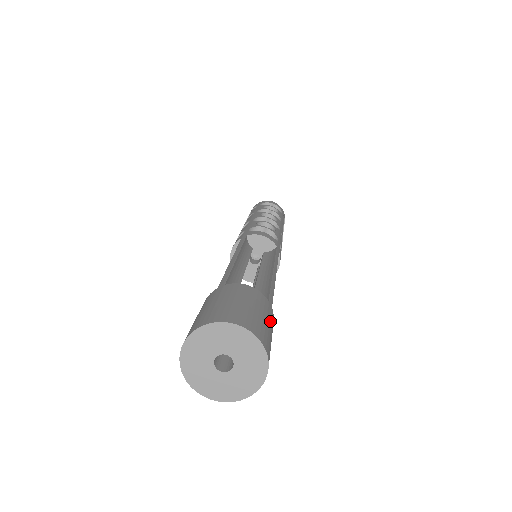
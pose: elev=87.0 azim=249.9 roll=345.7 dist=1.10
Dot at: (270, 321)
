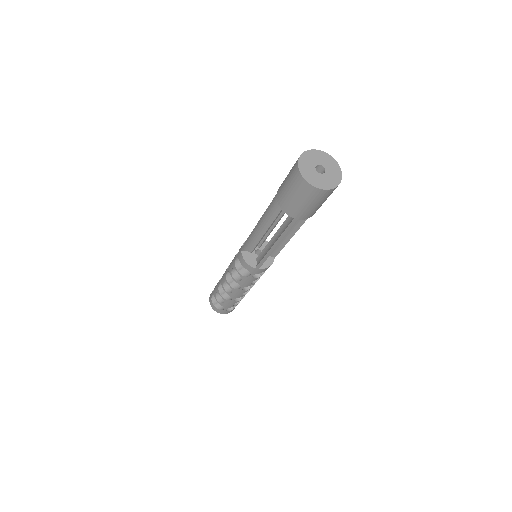
Dot at: occluded
